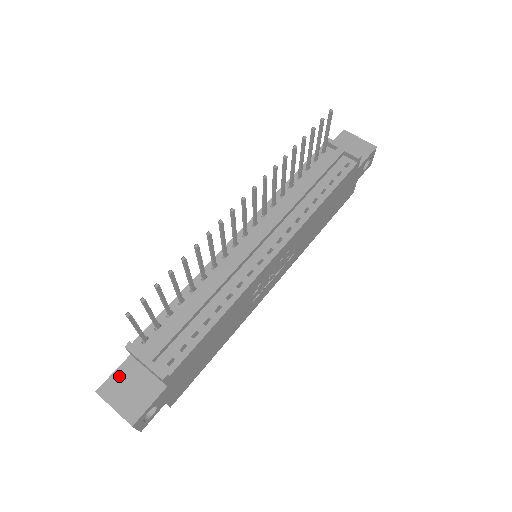
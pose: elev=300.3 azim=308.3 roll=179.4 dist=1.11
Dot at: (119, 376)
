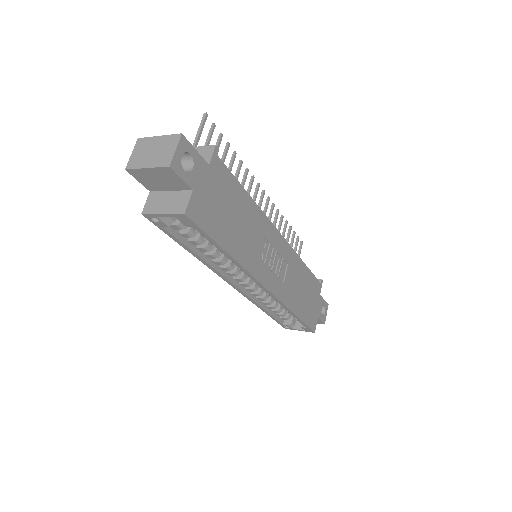
Dot at: occluded
